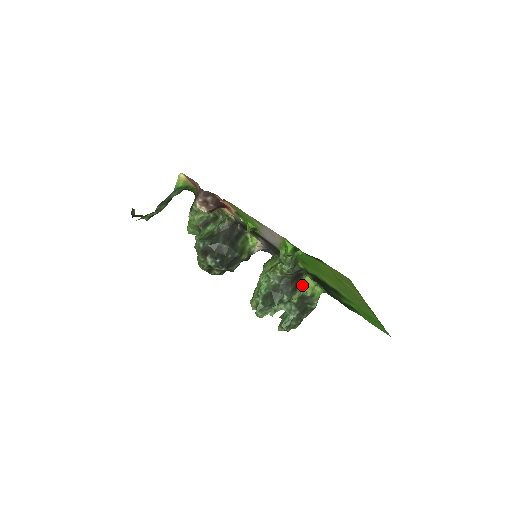
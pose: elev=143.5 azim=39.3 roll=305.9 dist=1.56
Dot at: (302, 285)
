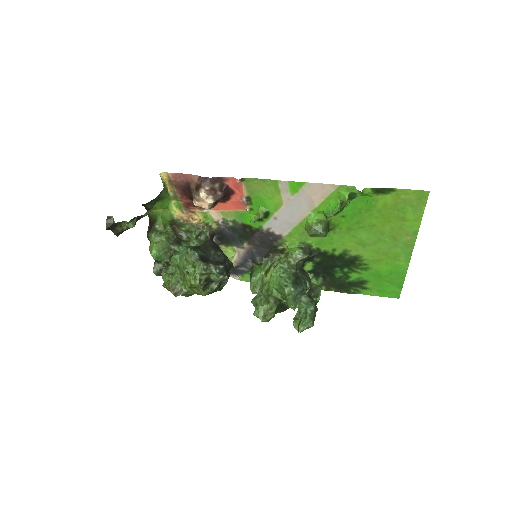
Dot at: occluded
